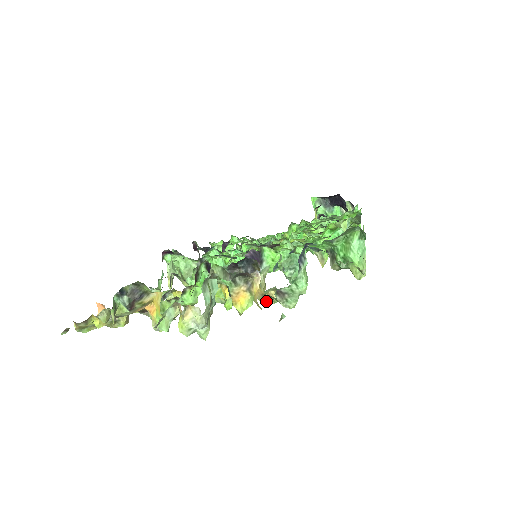
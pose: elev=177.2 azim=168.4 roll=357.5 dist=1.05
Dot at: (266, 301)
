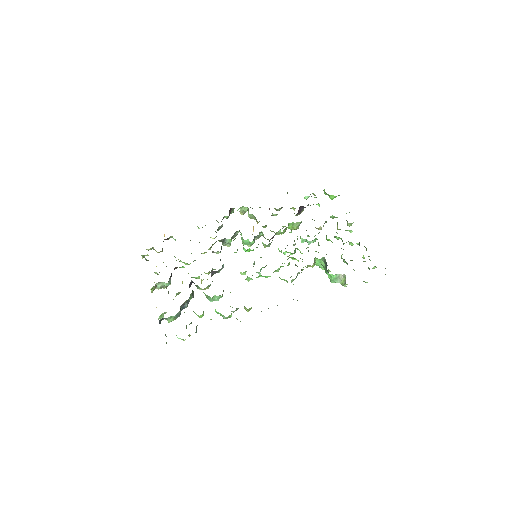
Dot at: occluded
